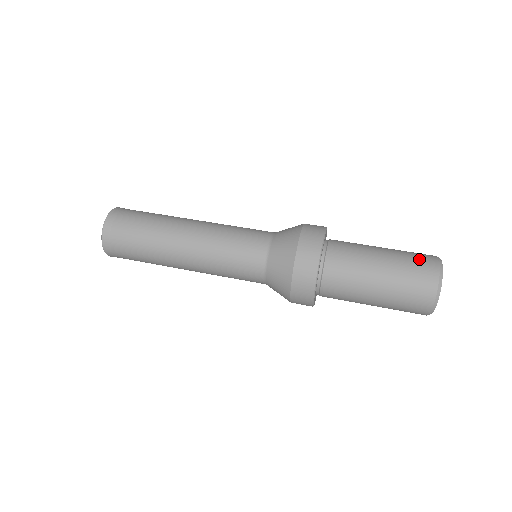
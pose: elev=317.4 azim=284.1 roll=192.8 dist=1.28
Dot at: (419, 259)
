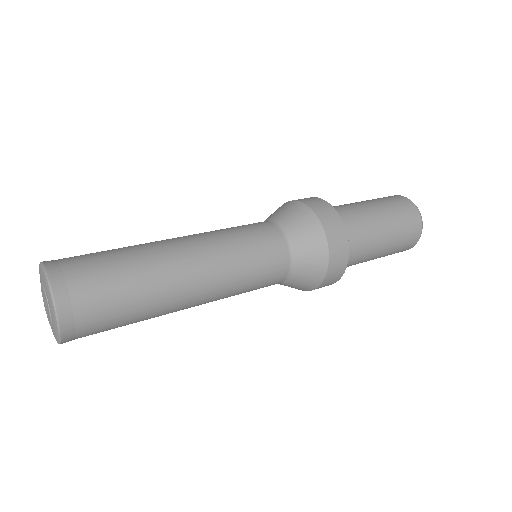
Dot at: occluded
